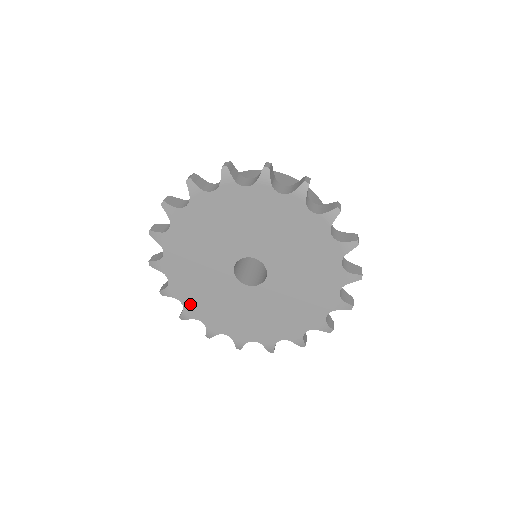
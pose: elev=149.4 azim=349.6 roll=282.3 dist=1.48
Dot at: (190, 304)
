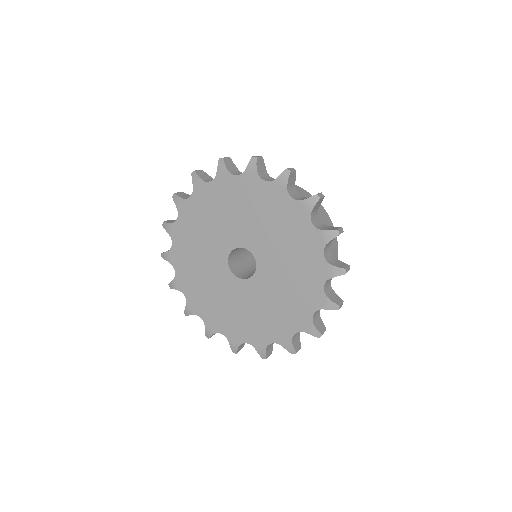
Dot at: (178, 250)
